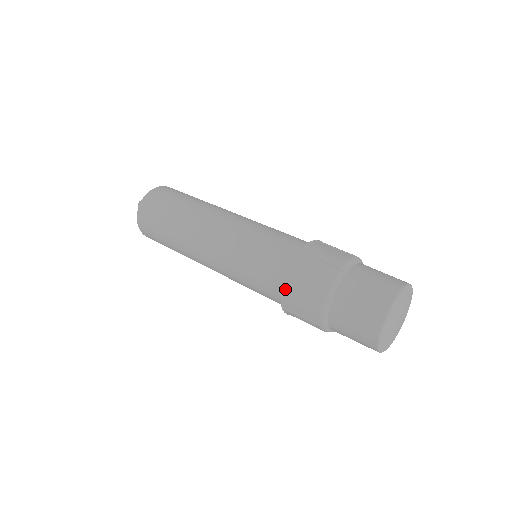
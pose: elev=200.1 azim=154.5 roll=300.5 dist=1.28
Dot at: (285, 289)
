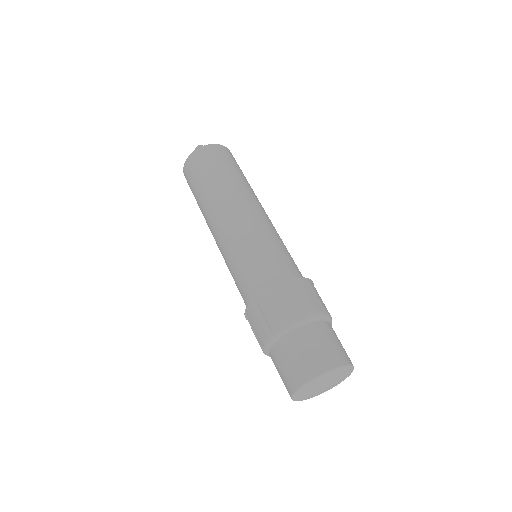
Dot at: (278, 286)
